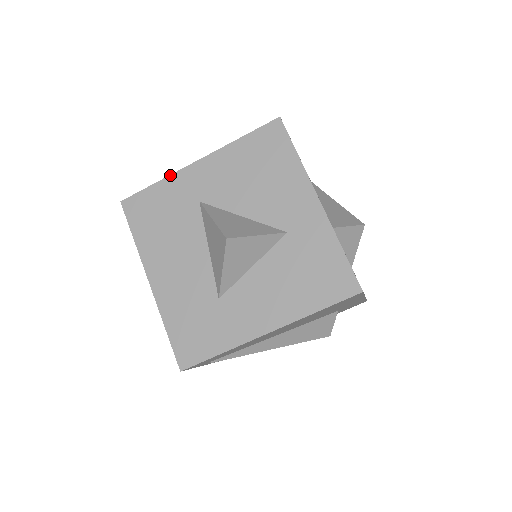
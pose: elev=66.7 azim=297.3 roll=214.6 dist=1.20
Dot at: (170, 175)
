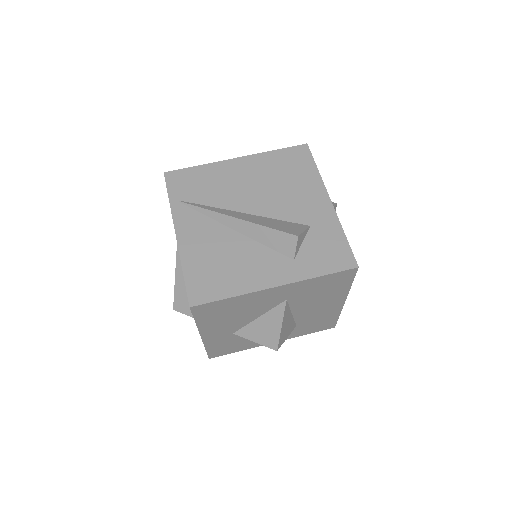
Dot at: occluded
